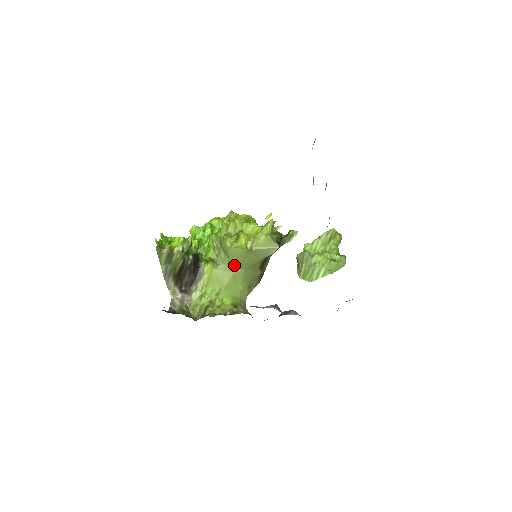
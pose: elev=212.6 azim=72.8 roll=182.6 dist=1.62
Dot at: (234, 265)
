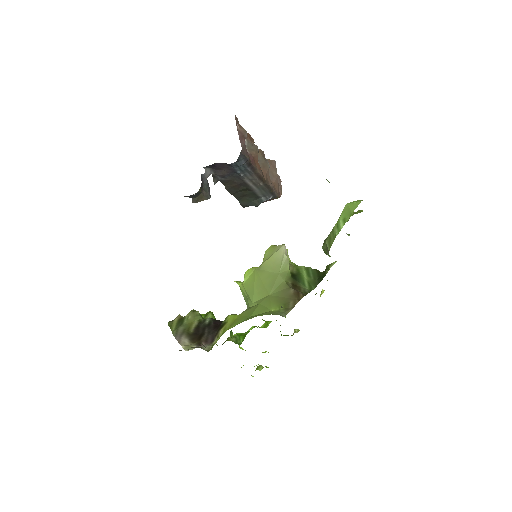
Dot at: (257, 298)
